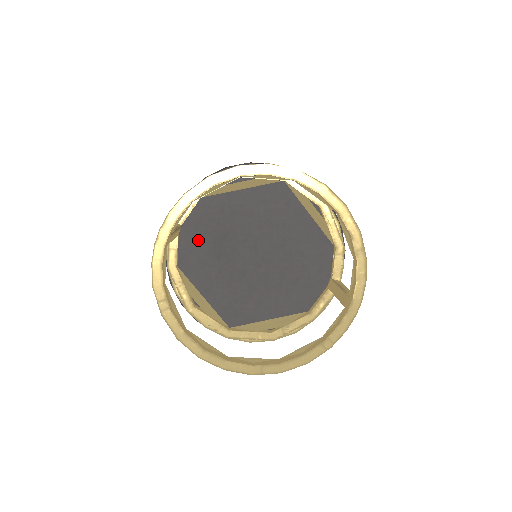
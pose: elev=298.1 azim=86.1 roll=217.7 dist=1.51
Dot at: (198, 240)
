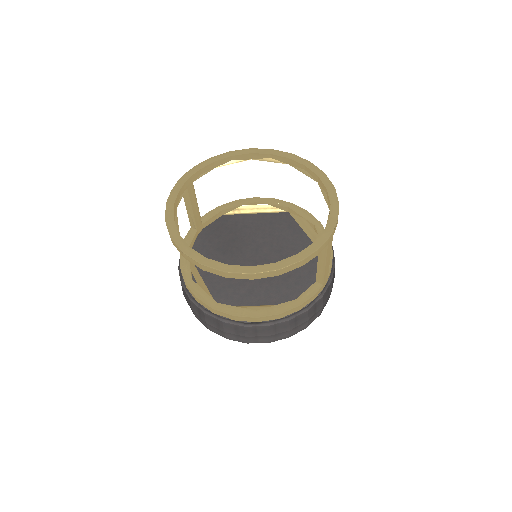
Dot at: (212, 240)
